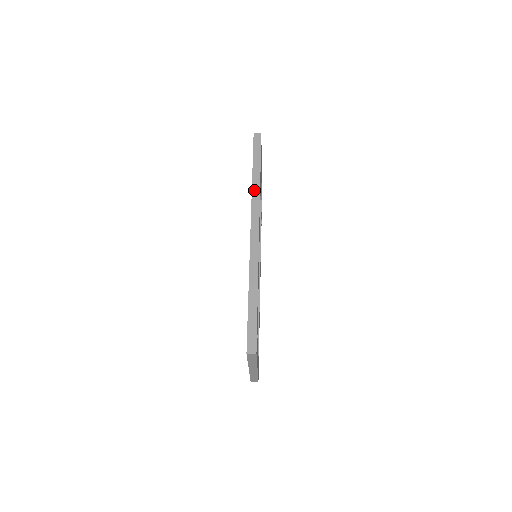
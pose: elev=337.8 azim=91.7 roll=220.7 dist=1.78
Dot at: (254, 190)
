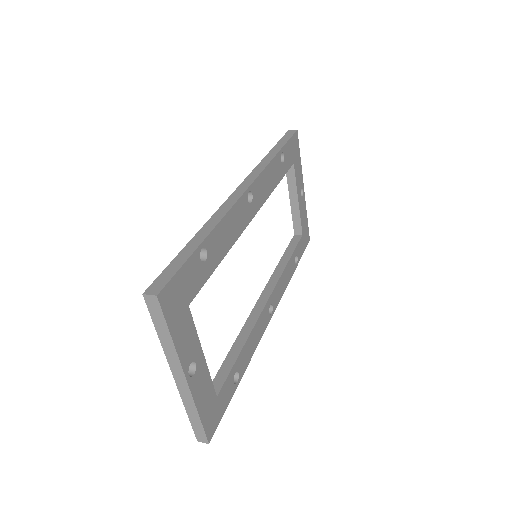
Dot at: (263, 162)
